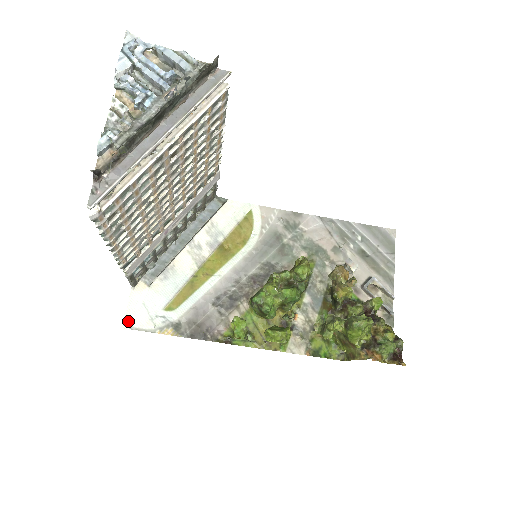
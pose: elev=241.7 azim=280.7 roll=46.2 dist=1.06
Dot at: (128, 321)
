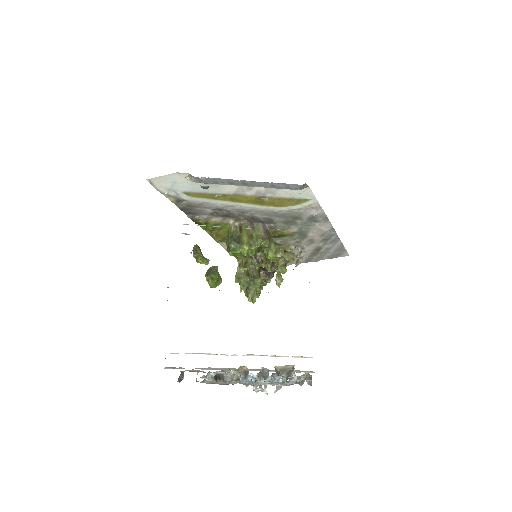
Dot at: (154, 180)
